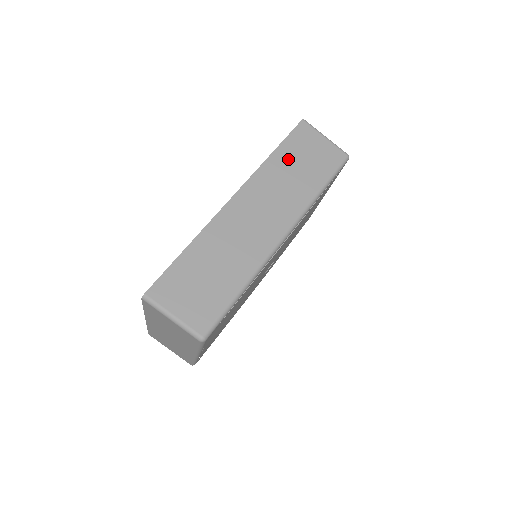
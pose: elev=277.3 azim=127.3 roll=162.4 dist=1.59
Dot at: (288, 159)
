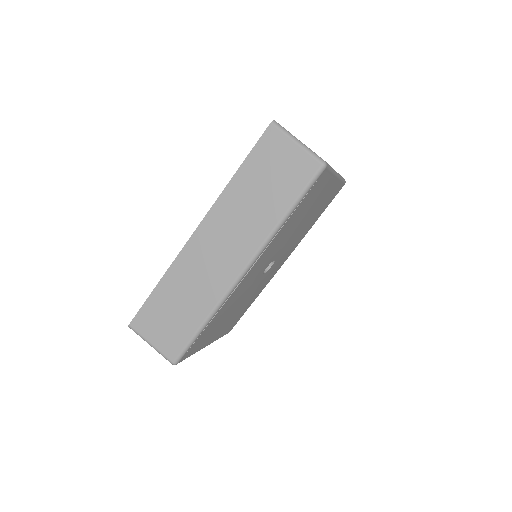
Dot at: (251, 180)
